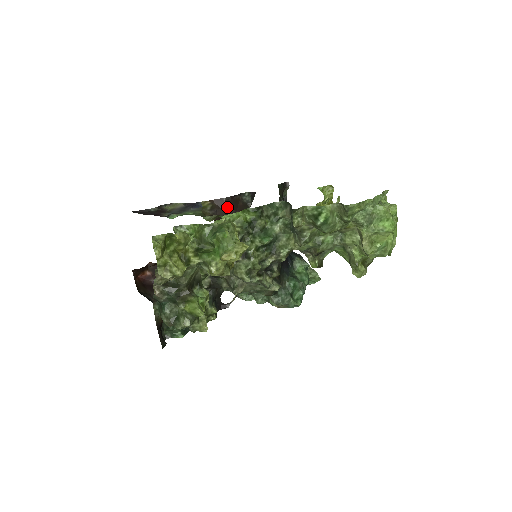
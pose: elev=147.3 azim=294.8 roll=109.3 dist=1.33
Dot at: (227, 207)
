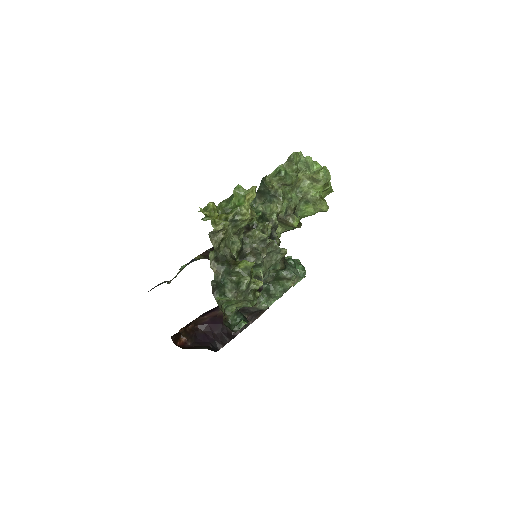
Dot at: occluded
